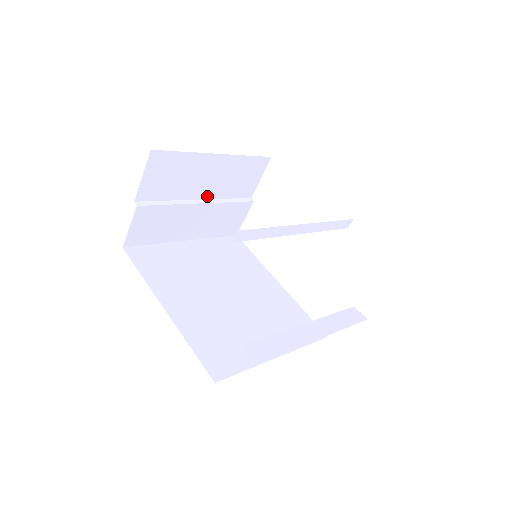
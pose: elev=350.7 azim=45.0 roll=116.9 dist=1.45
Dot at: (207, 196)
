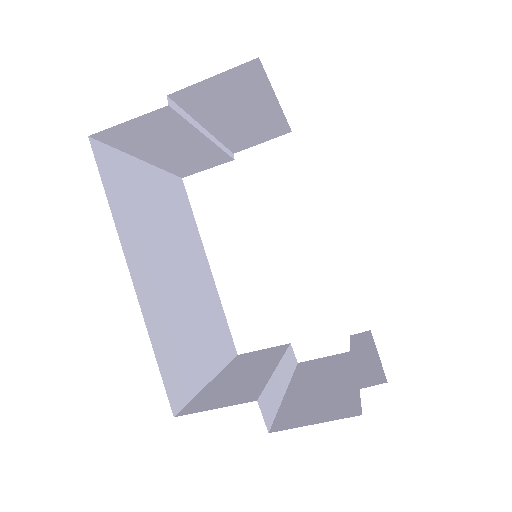
Dot at: (216, 132)
